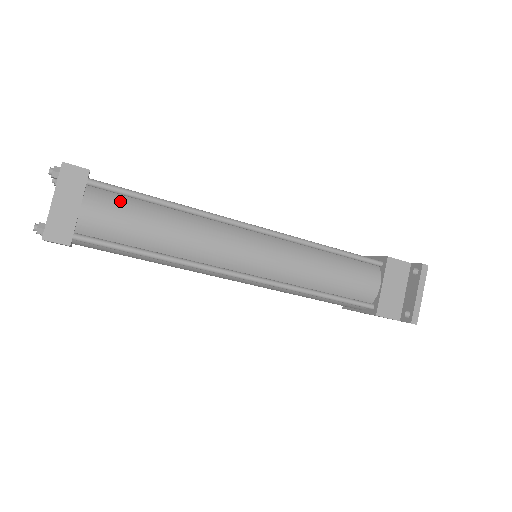
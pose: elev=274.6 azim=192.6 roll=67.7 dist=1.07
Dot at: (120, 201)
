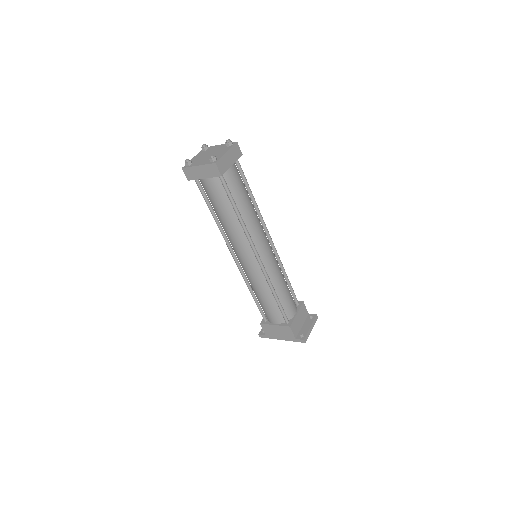
Dot at: occluded
